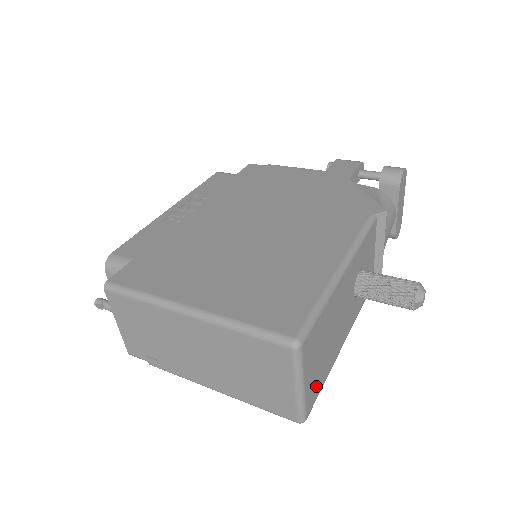
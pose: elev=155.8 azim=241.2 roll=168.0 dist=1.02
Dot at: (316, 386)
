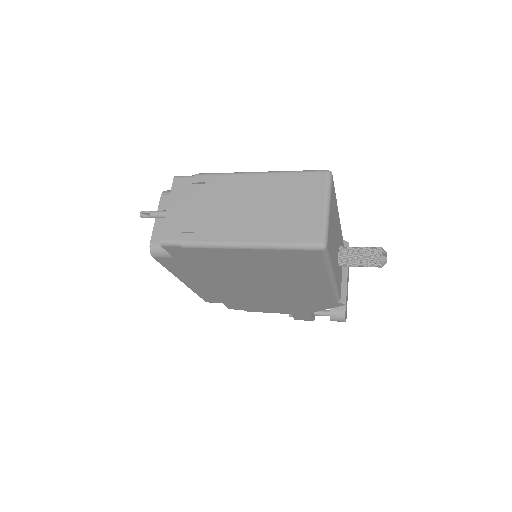
Dot at: (330, 240)
